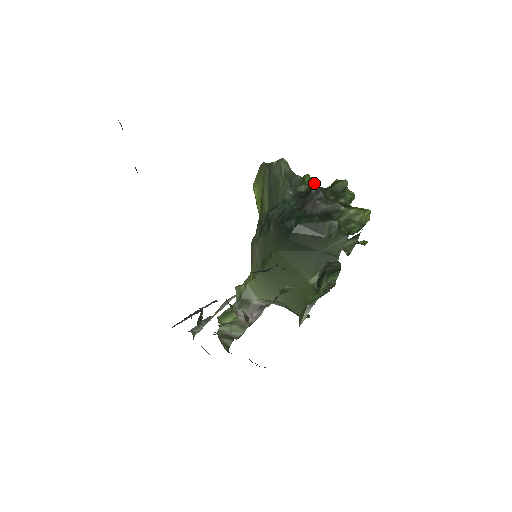
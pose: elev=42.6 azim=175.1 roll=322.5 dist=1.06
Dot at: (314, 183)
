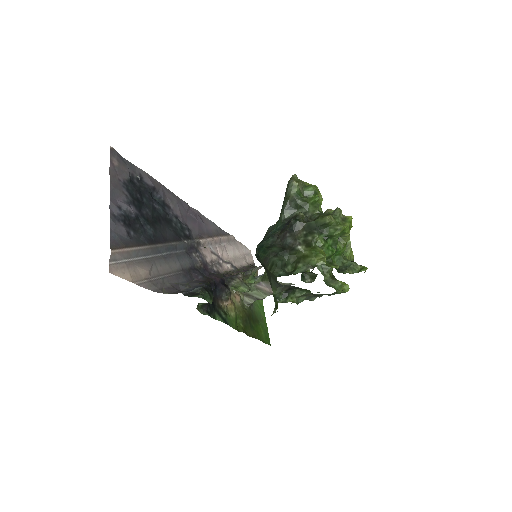
Dot at: (315, 207)
